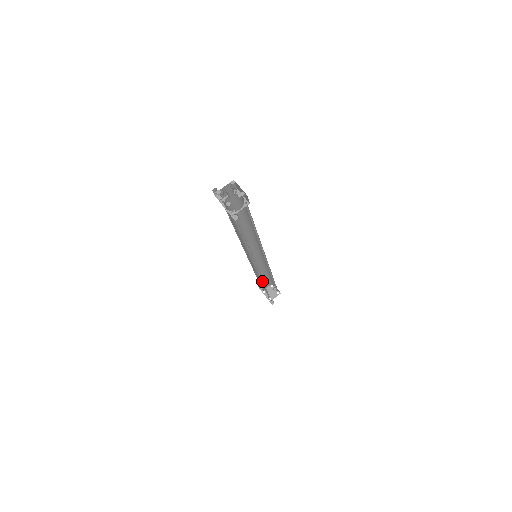
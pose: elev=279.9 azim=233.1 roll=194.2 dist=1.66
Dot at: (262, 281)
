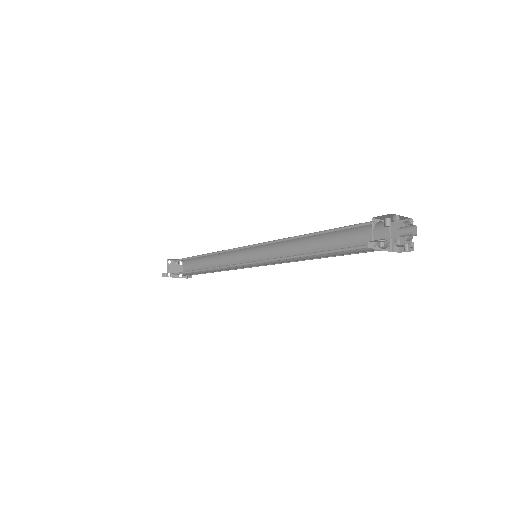
Dot at: (219, 270)
